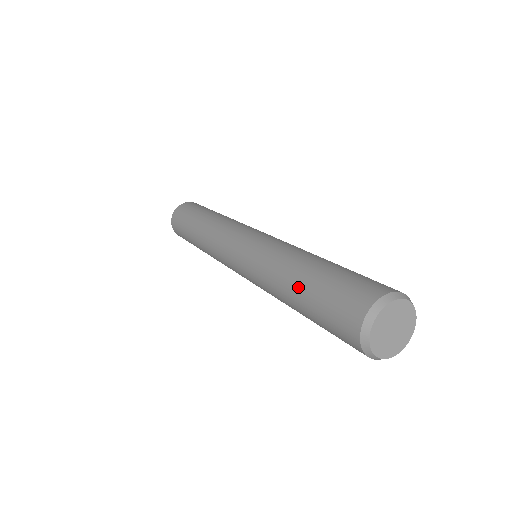
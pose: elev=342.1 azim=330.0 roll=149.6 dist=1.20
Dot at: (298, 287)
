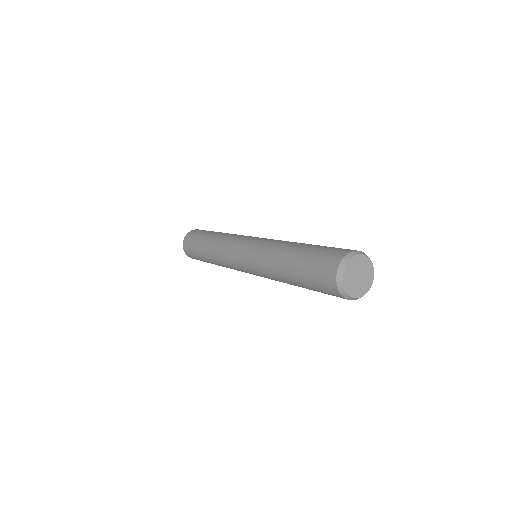
Dot at: (291, 263)
